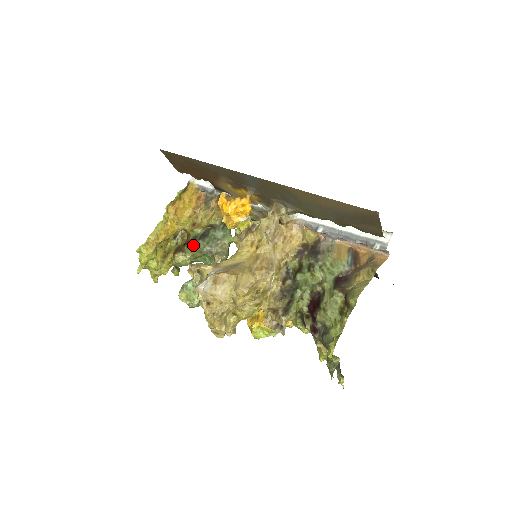
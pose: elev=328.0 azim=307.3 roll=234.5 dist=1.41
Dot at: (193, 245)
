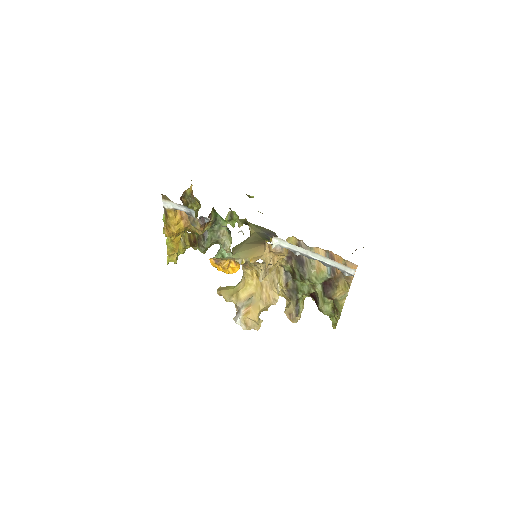
Dot at: (202, 247)
